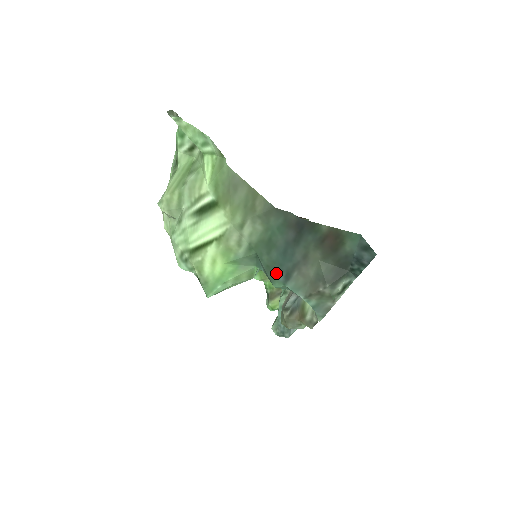
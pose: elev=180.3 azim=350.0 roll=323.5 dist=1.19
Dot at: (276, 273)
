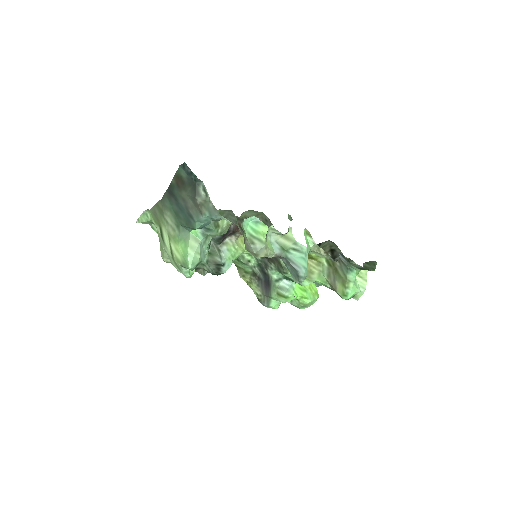
Dot at: (189, 222)
